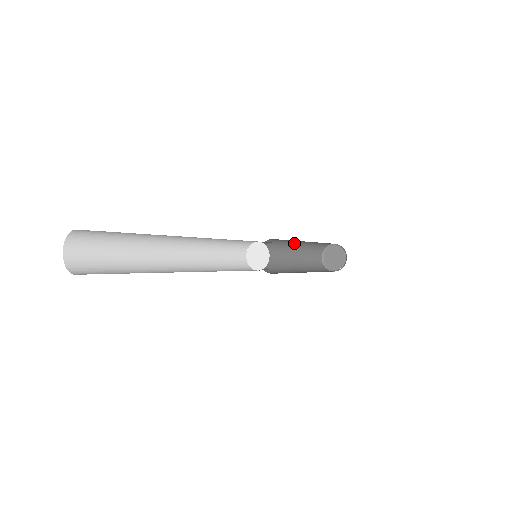
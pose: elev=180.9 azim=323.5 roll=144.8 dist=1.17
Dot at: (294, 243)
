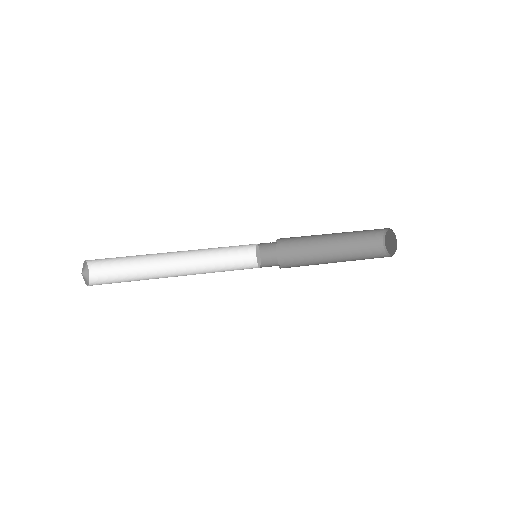
Dot at: (324, 234)
